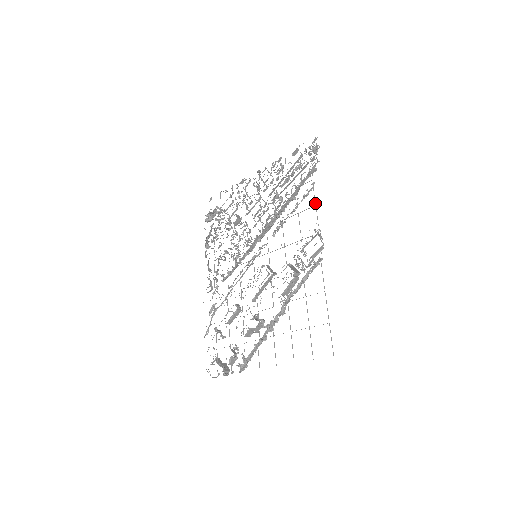
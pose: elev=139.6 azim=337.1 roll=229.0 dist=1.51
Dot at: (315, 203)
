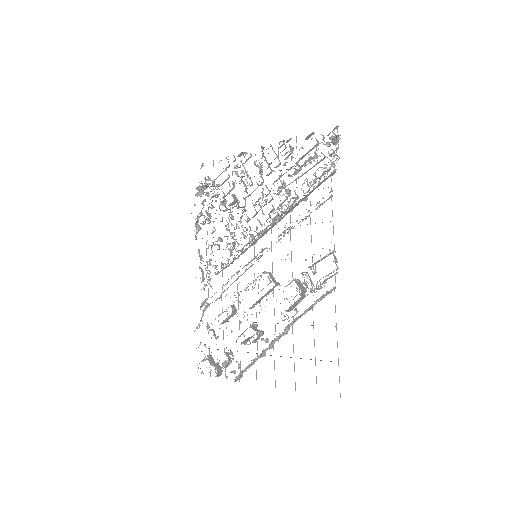
Dot at: occluded
